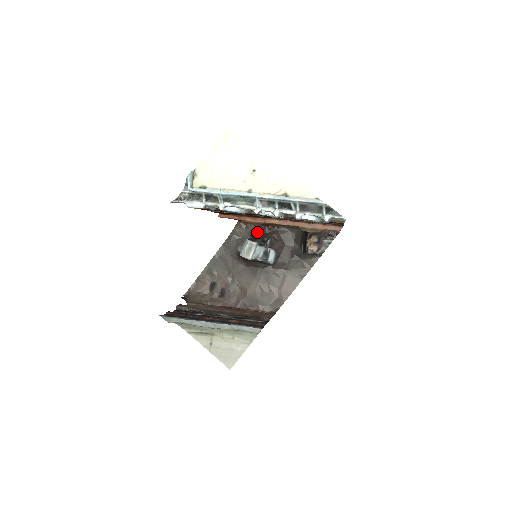
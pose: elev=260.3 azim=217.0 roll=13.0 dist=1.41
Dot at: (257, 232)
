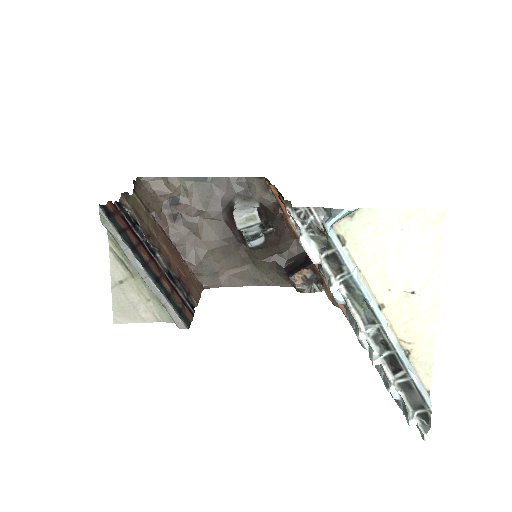
Dot at: (270, 207)
